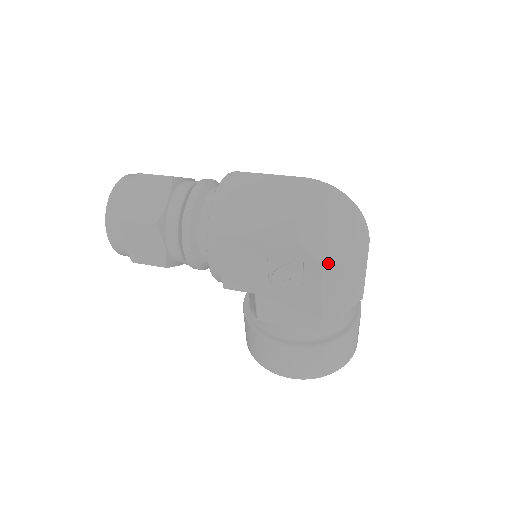
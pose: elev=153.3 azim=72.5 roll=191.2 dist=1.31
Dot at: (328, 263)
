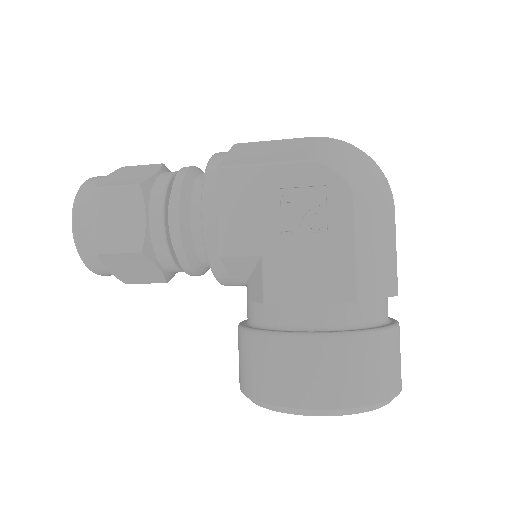
Dot at: (356, 188)
